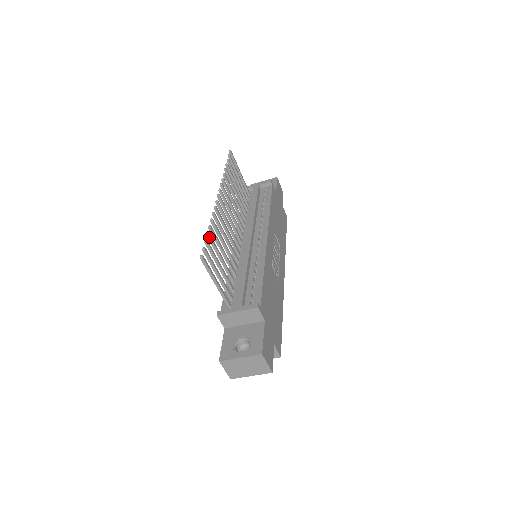
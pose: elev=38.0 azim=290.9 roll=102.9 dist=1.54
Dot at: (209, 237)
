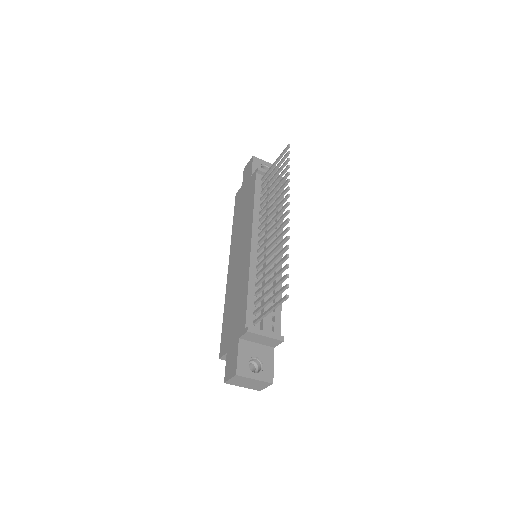
Dot at: (286, 268)
